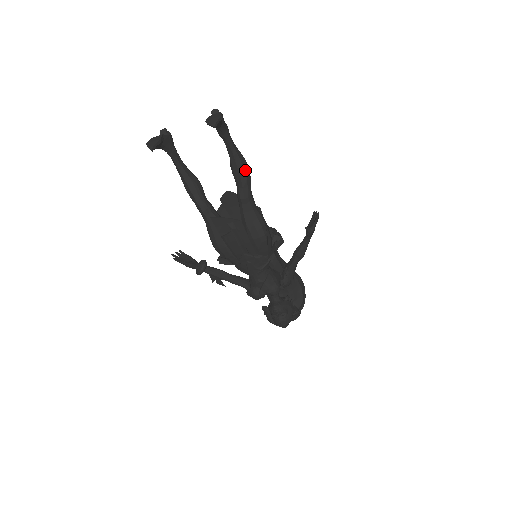
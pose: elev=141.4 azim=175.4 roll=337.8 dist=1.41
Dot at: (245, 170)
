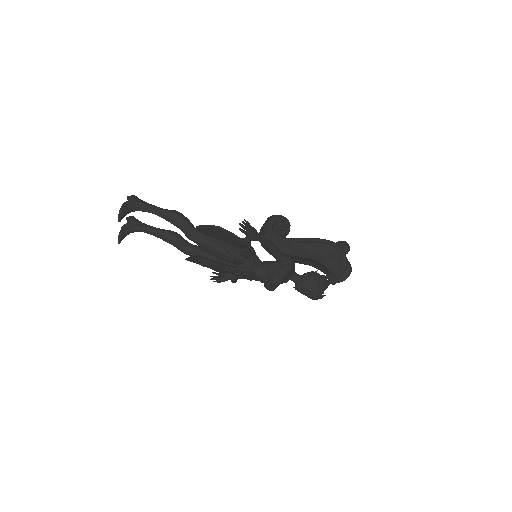
Dot at: (176, 220)
